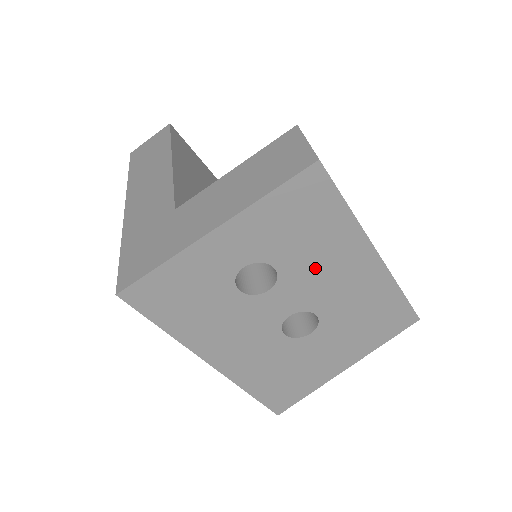
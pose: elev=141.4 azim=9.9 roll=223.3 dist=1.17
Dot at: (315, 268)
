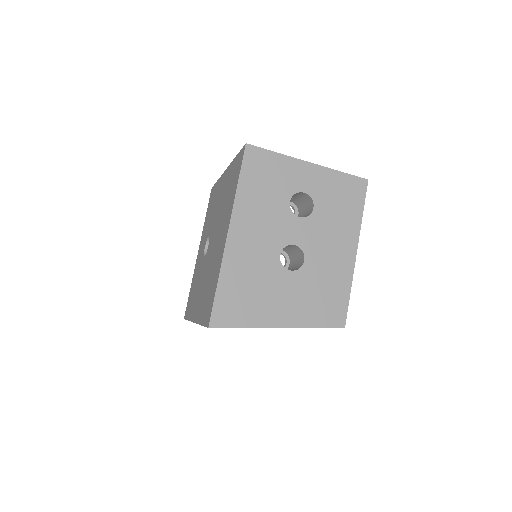
Dot at: (328, 229)
